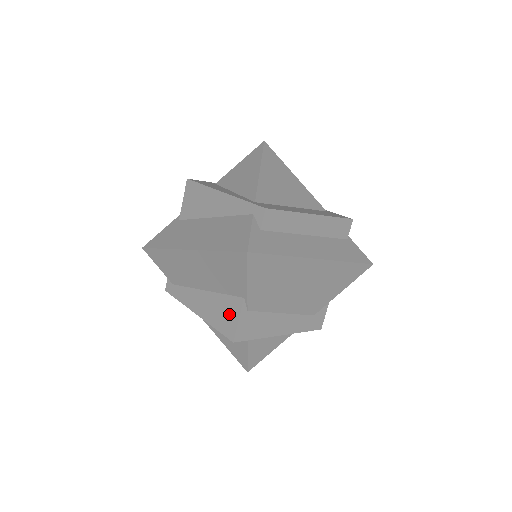
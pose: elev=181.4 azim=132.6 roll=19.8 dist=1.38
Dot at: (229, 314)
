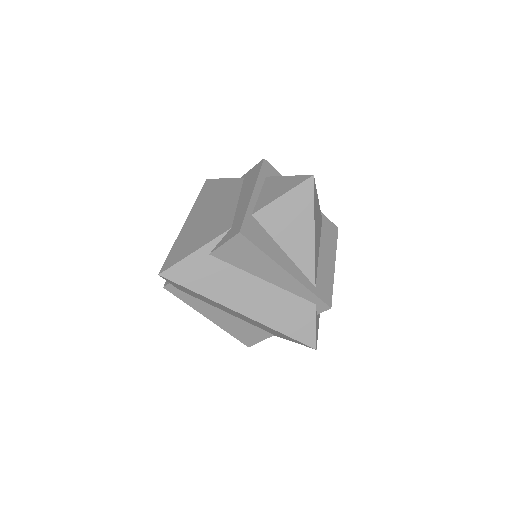
Dot at: (252, 335)
